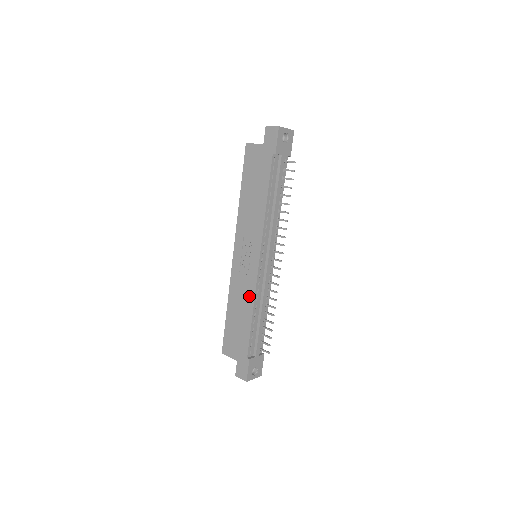
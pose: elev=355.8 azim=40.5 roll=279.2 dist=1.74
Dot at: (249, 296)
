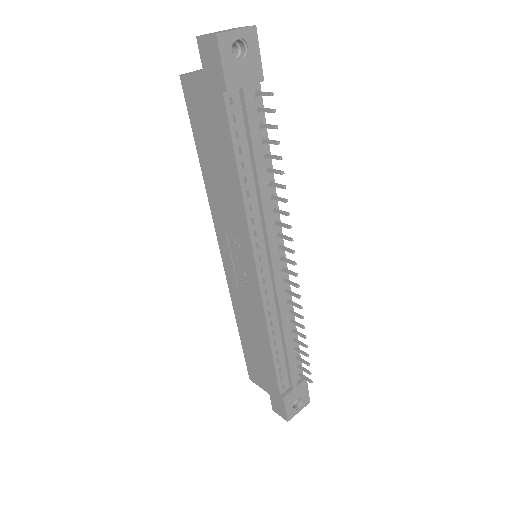
Dot at: (259, 320)
